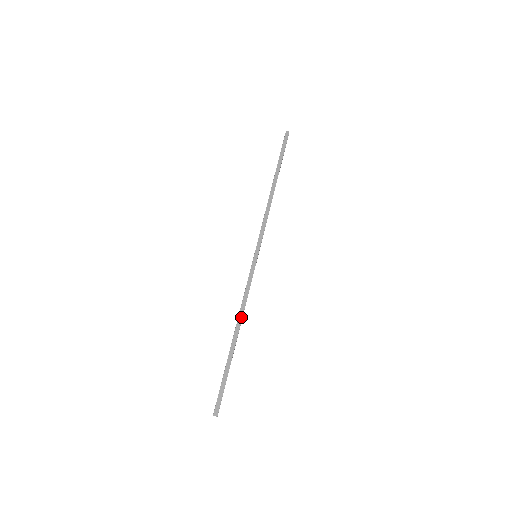
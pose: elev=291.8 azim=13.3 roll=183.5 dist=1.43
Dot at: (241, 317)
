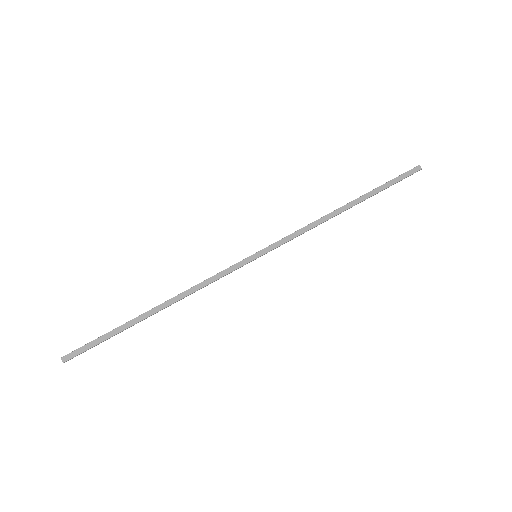
Dot at: (180, 298)
